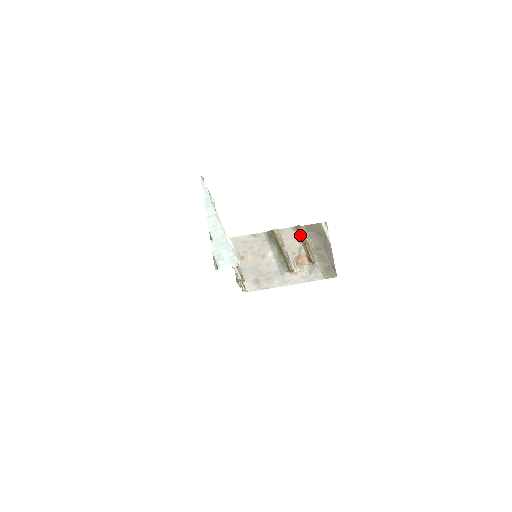
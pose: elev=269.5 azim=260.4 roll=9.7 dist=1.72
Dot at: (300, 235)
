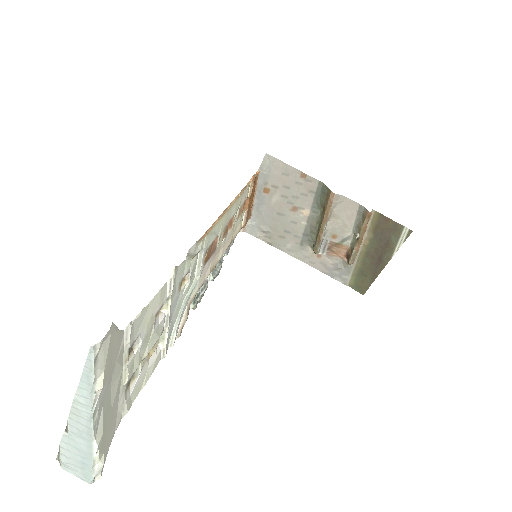
Dot at: (361, 224)
